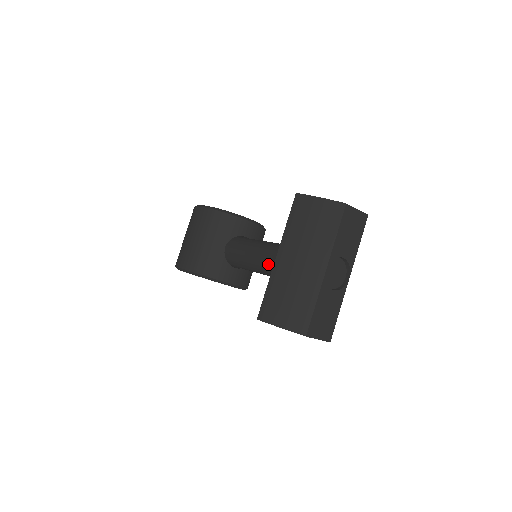
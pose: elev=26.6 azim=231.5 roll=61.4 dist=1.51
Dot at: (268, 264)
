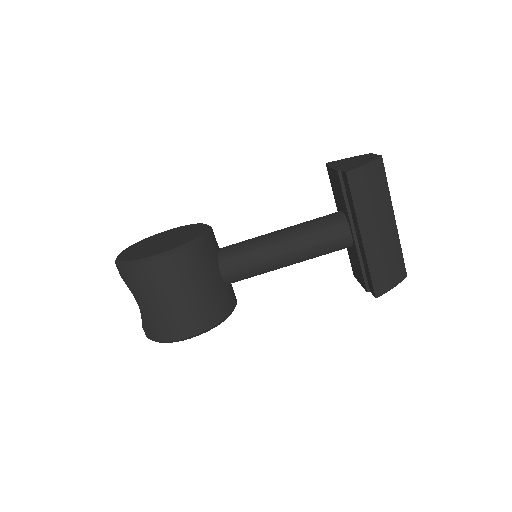
Dot at: (313, 252)
